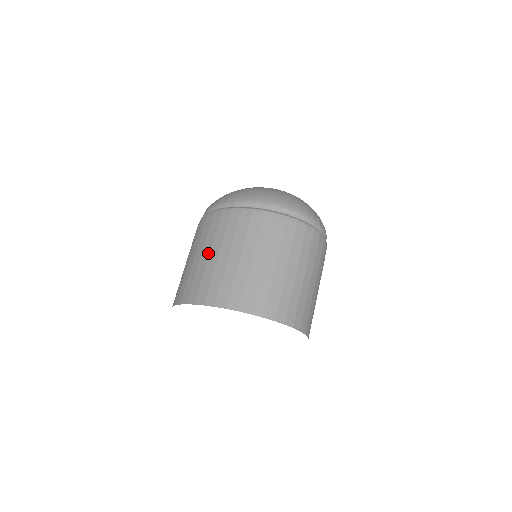
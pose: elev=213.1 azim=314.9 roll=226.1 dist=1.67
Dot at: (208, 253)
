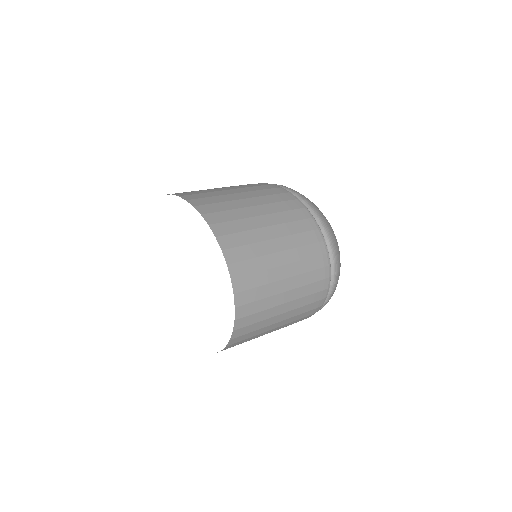
Dot at: (247, 197)
